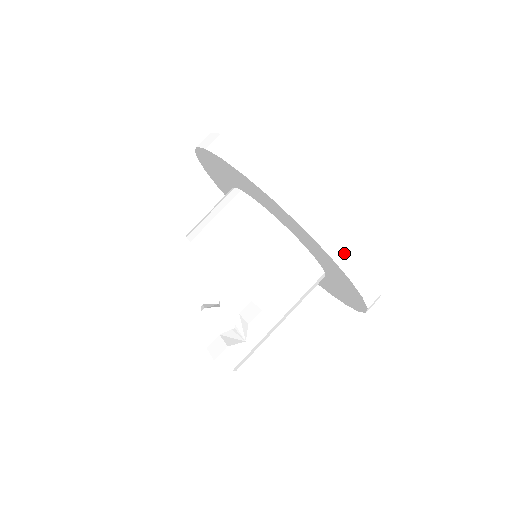
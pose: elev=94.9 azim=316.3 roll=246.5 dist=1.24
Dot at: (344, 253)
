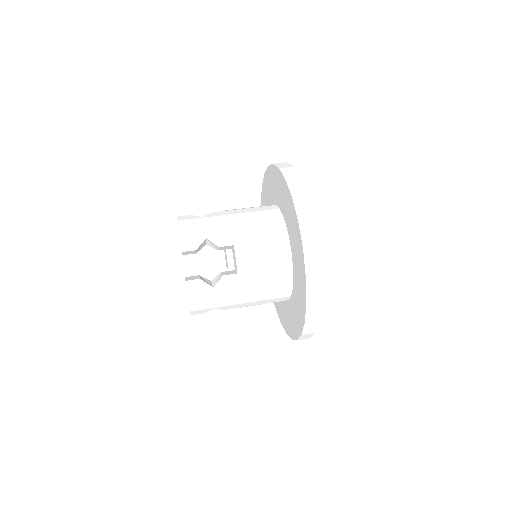
Dot at: (313, 258)
